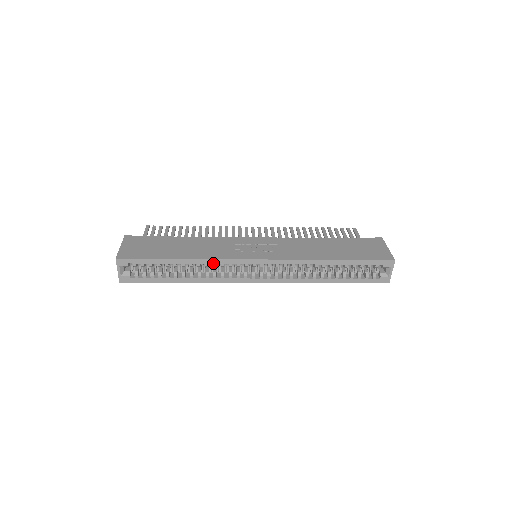
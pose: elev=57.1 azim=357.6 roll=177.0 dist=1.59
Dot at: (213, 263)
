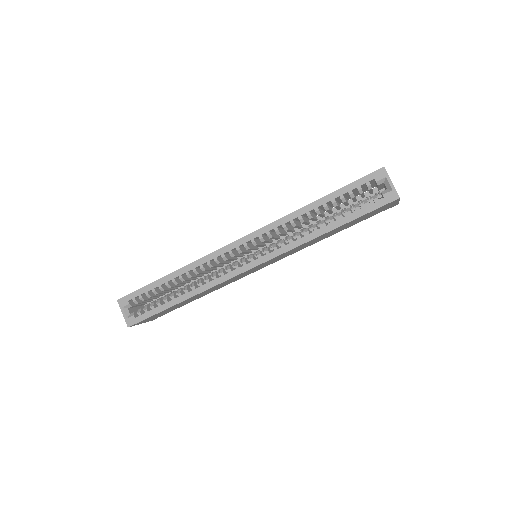
Dot at: (199, 265)
